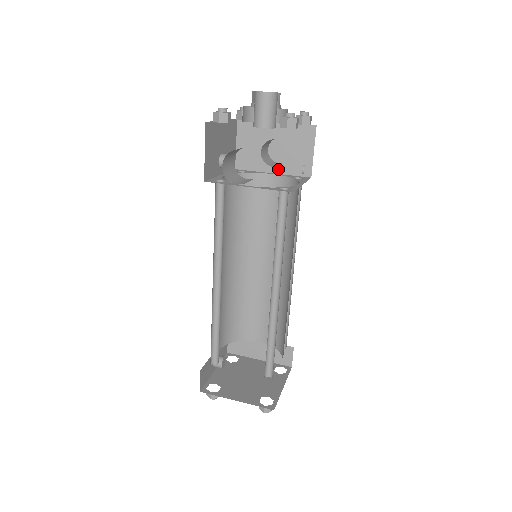
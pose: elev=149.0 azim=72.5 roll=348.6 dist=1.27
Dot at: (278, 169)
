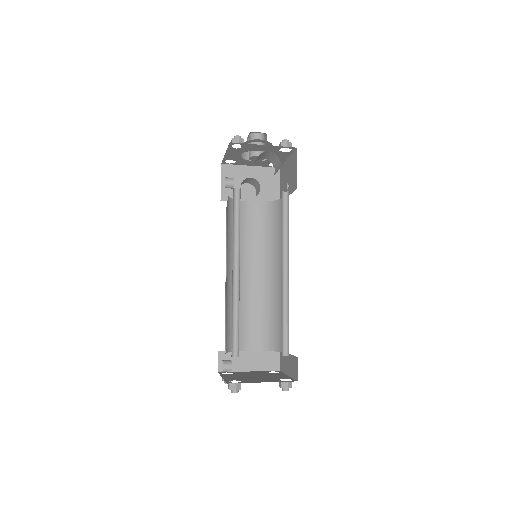
Dot at: (255, 199)
